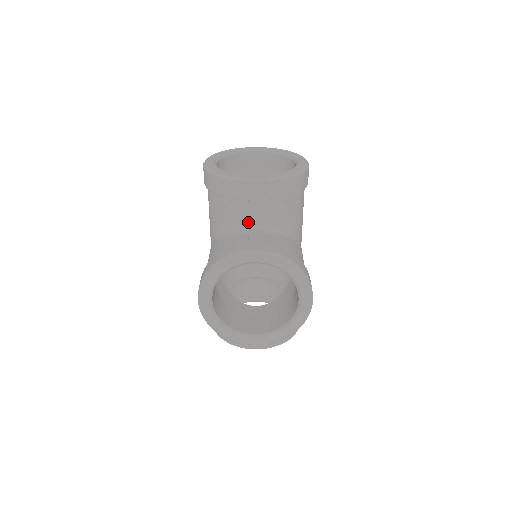
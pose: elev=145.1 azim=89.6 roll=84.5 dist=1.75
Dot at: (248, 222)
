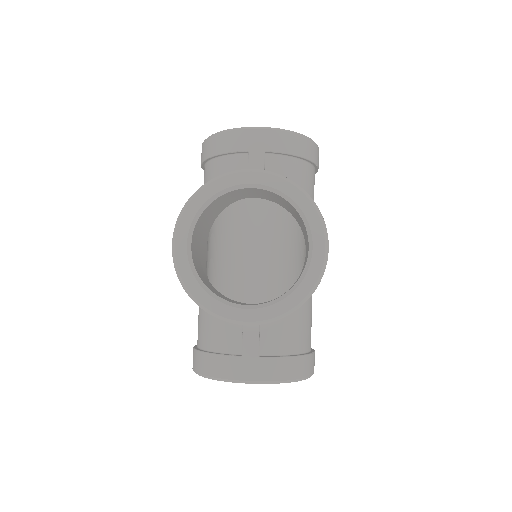
Dot at: occluded
